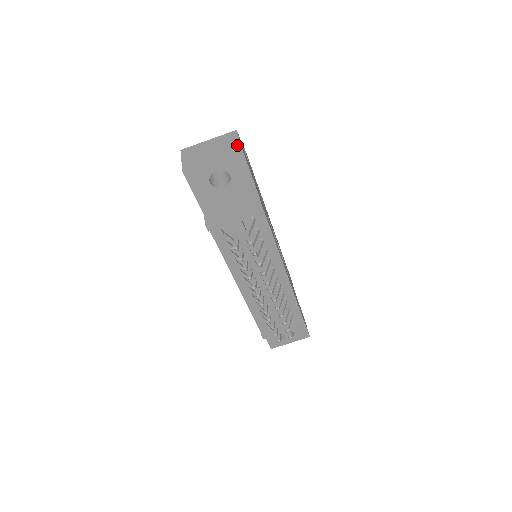
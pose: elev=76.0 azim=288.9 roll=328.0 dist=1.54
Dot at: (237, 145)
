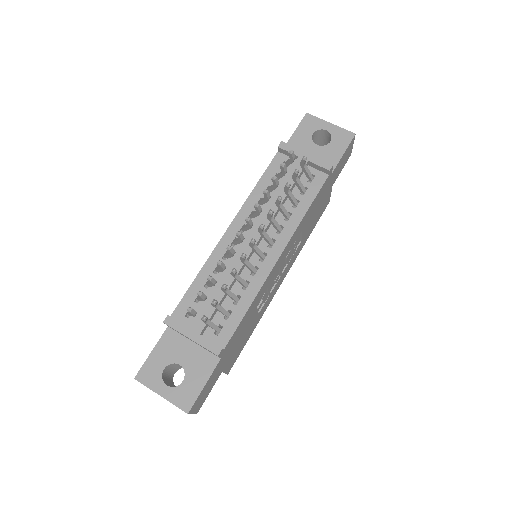
Dot at: occluded
